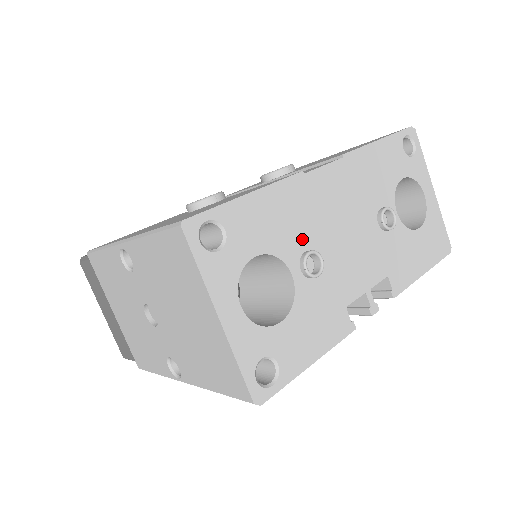
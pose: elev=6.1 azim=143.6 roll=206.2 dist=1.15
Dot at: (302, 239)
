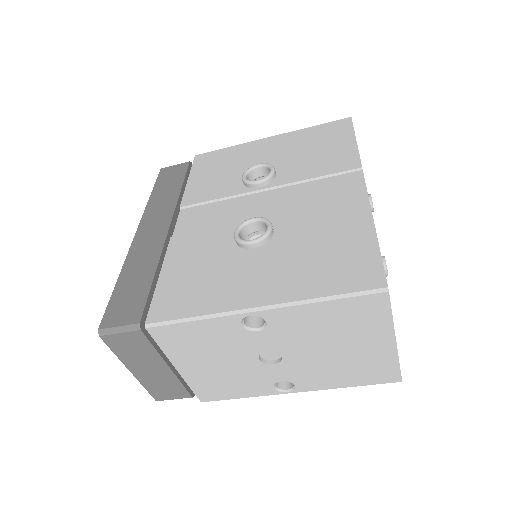
Dot at: occluded
